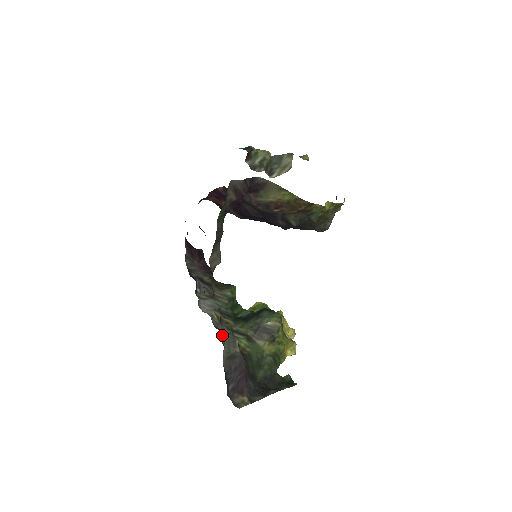
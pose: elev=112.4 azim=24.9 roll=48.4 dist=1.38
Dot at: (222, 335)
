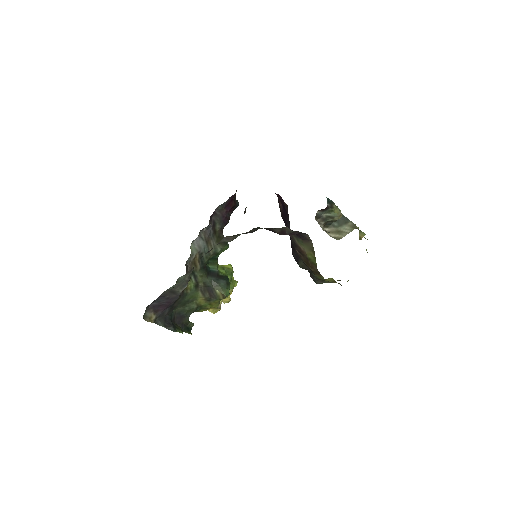
Dot at: (181, 278)
